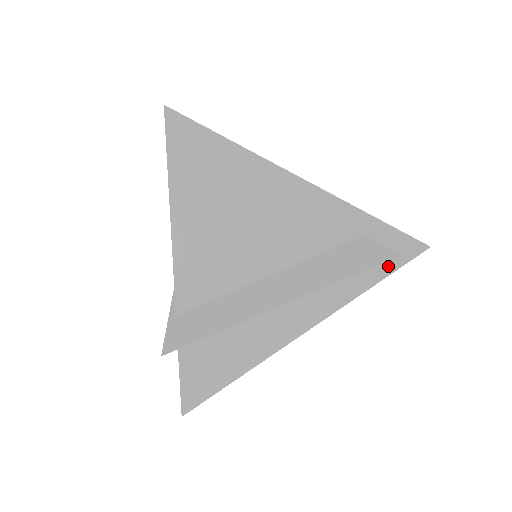
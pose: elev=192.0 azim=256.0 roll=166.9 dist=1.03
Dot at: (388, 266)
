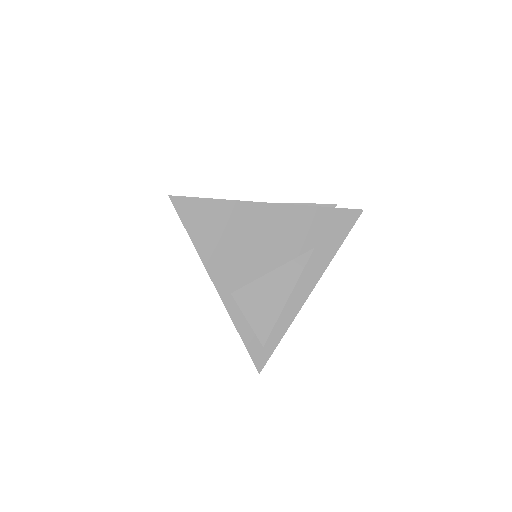
Dot at: (333, 209)
